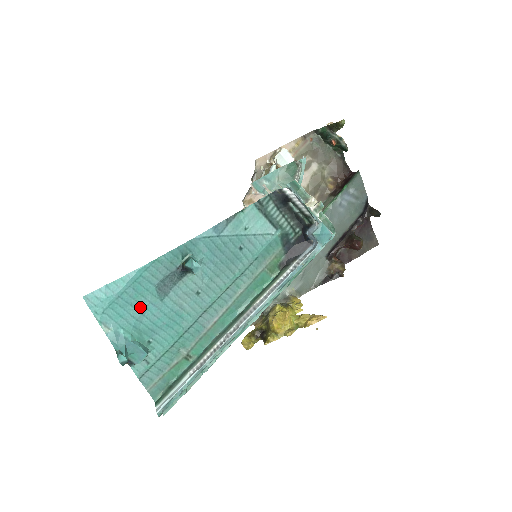
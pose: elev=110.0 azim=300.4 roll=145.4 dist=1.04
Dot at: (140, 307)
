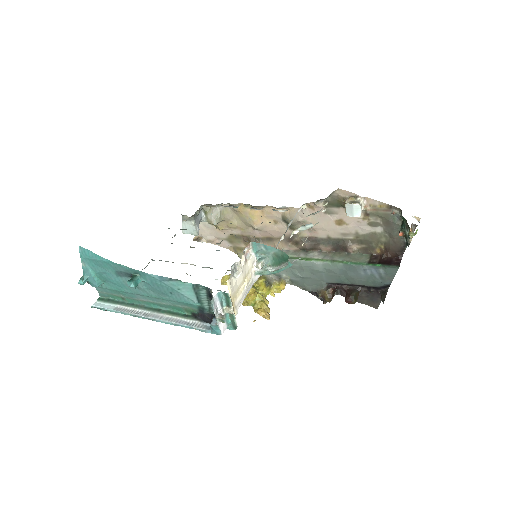
Dot at: (104, 270)
